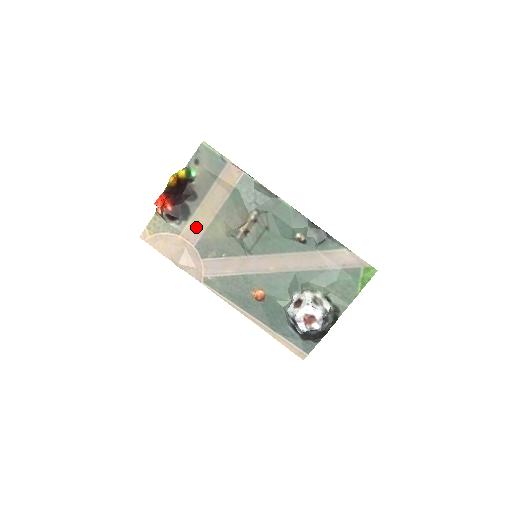
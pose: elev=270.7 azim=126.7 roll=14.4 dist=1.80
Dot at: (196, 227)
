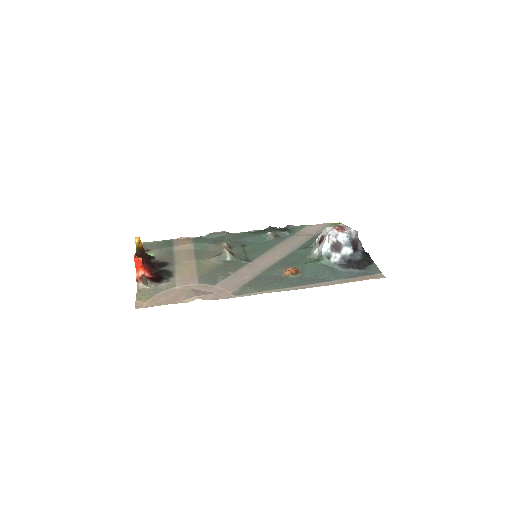
Dot at: (186, 275)
